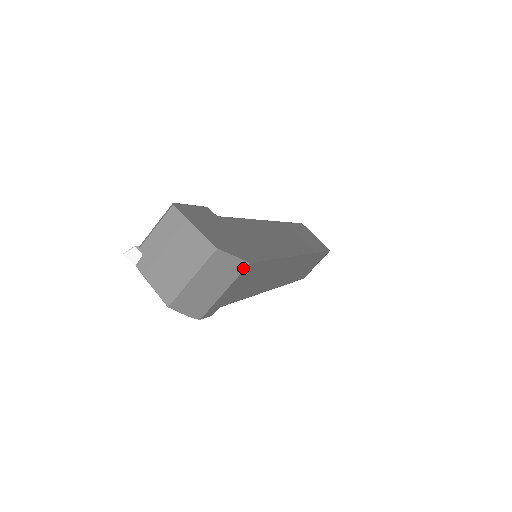
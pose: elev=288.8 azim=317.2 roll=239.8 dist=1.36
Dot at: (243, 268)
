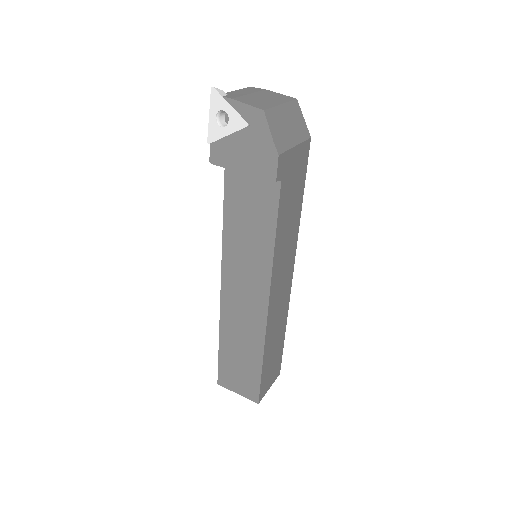
Dot at: (307, 137)
